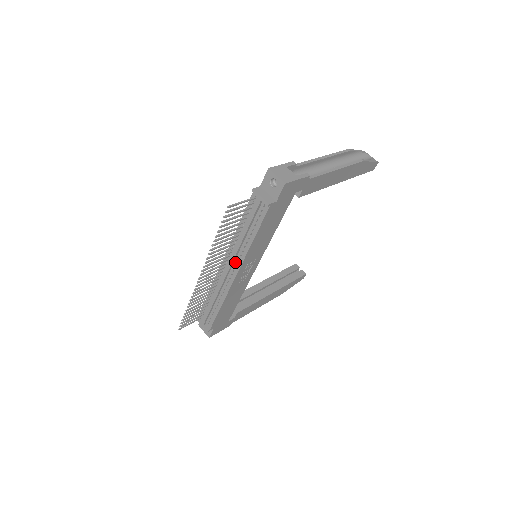
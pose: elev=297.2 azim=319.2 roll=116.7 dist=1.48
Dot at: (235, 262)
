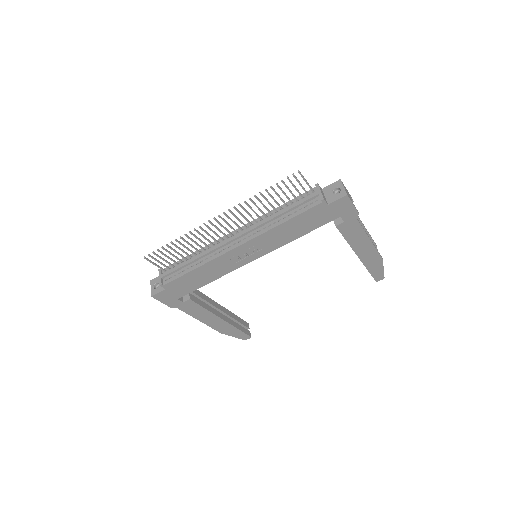
Dot at: (248, 234)
